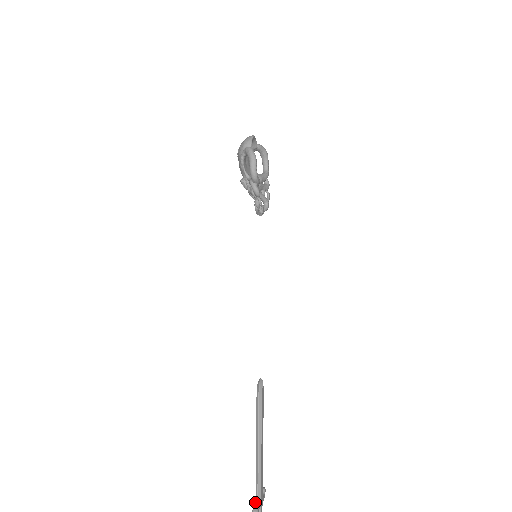
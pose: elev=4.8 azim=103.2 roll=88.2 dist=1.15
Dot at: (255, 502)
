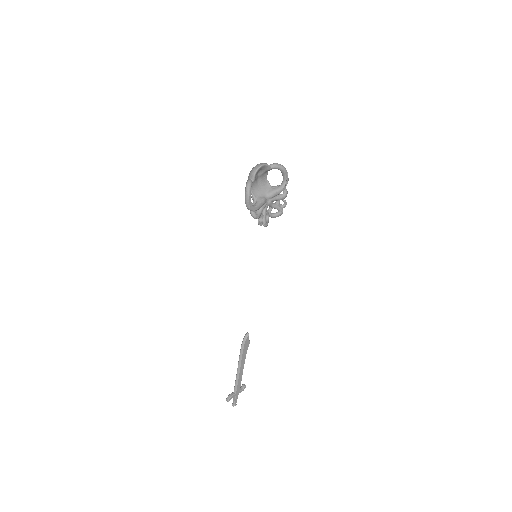
Dot at: (231, 393)
